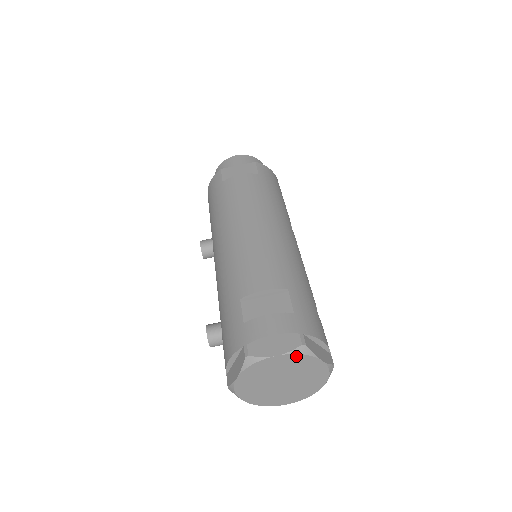
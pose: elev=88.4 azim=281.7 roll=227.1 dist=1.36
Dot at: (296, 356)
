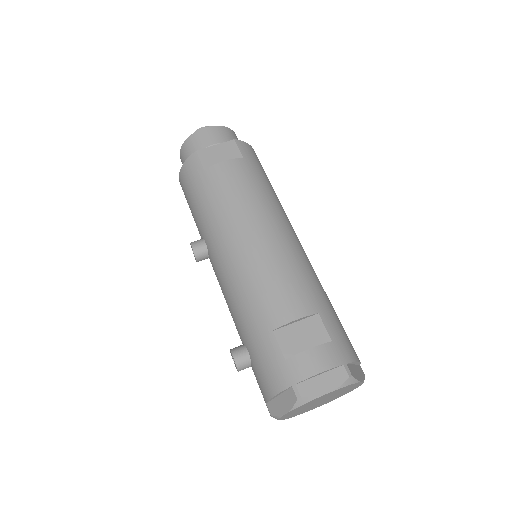
Dot at: (344, 387)
